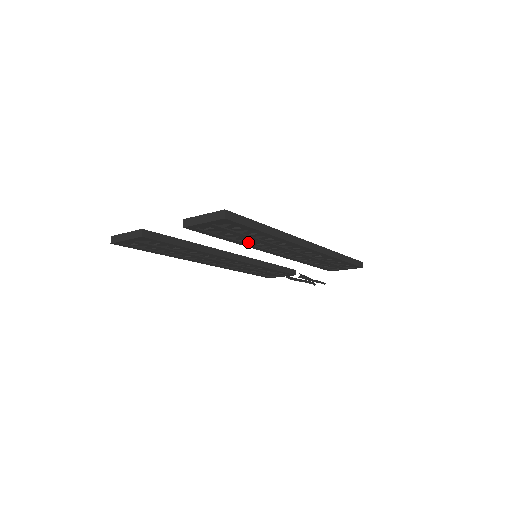
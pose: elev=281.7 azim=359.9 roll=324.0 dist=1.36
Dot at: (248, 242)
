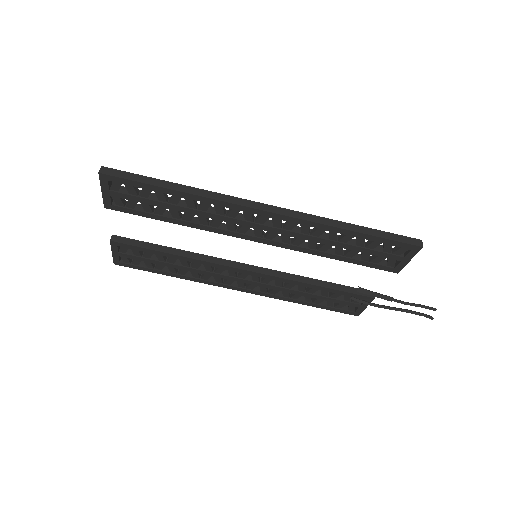
Dot at: (198, 222)
